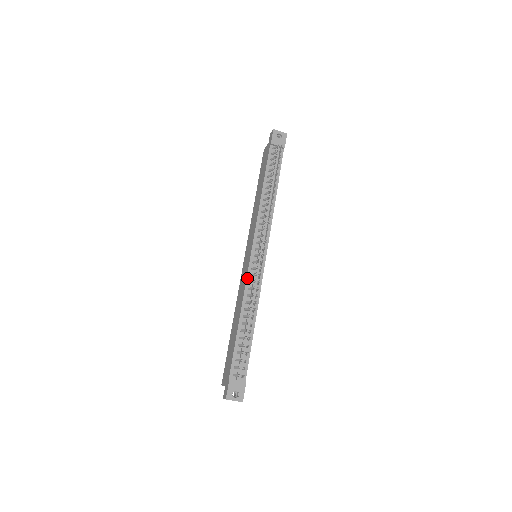
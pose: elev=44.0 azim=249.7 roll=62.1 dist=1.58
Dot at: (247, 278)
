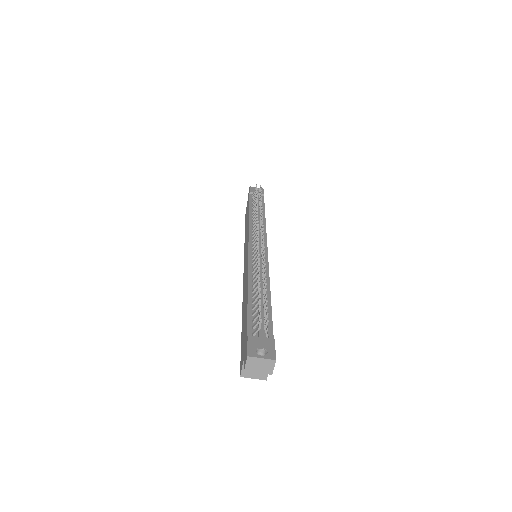
Dot at: (249, 260)
